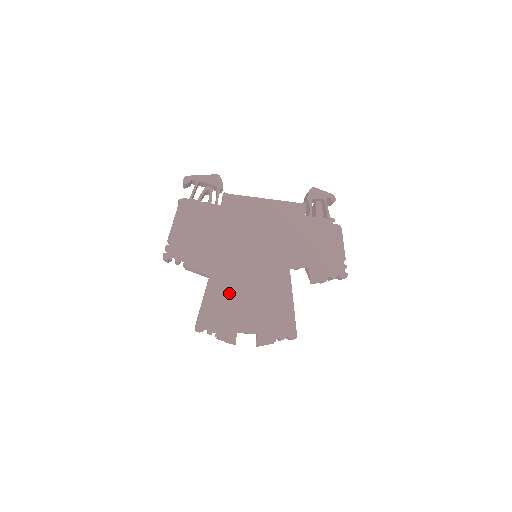
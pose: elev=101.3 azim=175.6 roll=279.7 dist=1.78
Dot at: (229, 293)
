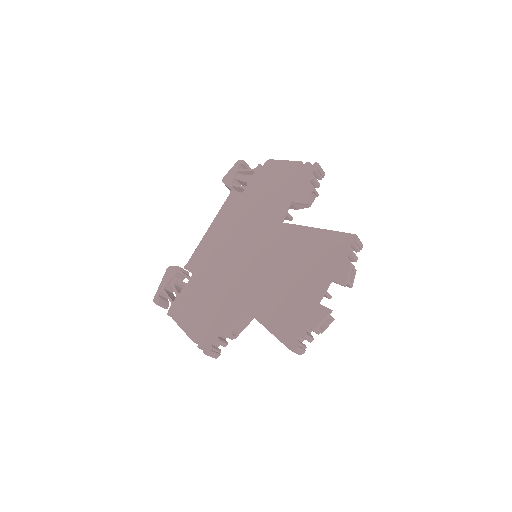
Dot at: (274, 297)
